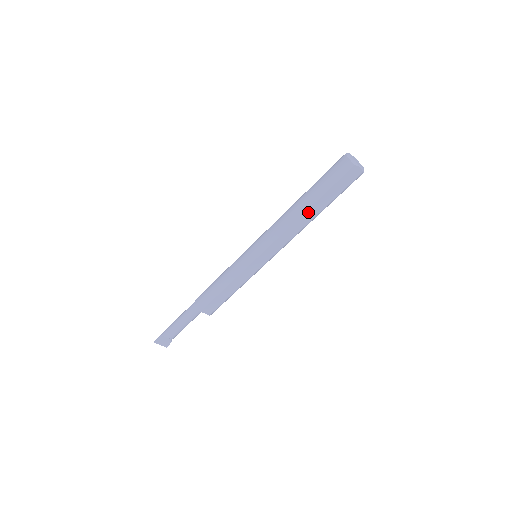
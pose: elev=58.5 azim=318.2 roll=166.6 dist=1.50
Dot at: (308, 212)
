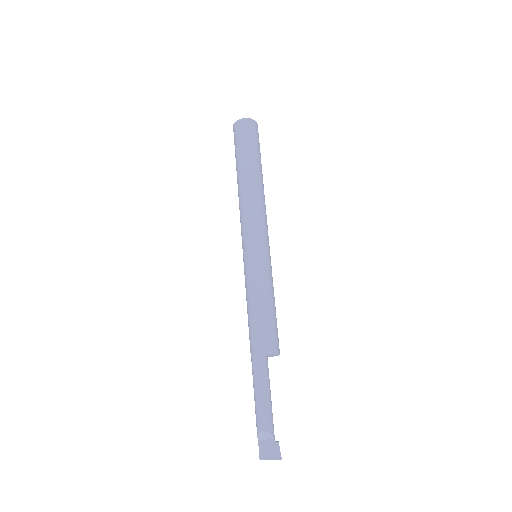
Dot at: (243, 177)
